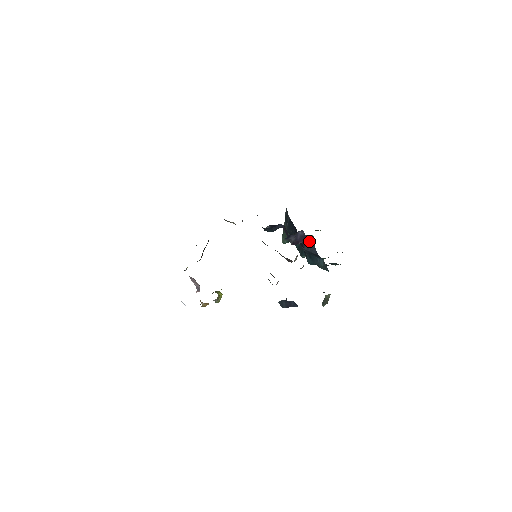
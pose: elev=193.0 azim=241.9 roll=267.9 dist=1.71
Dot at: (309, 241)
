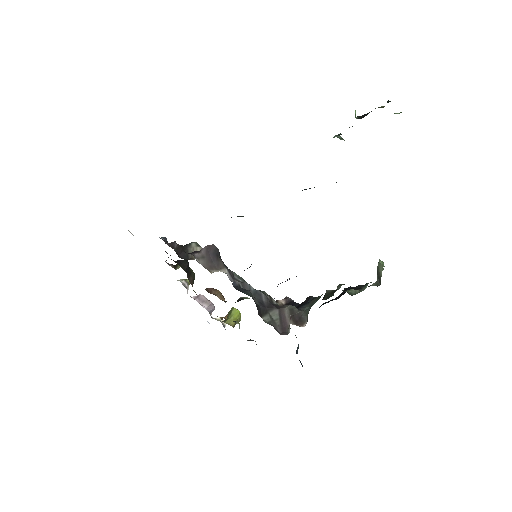
Dot at: occluded
